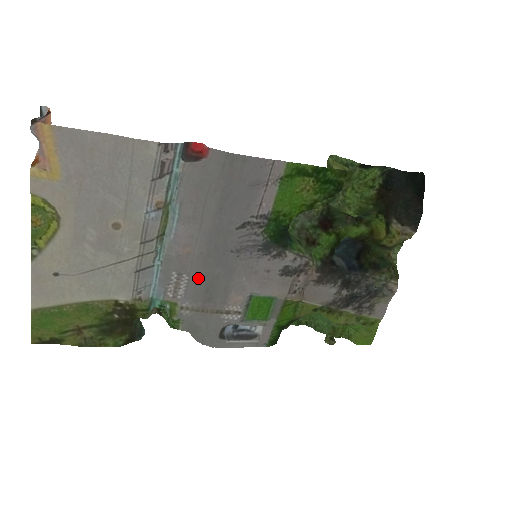
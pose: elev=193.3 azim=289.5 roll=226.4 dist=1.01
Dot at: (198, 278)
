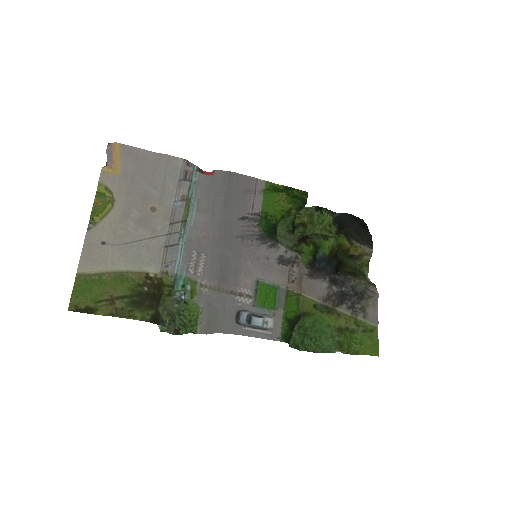
Dot at: (213, 258)
